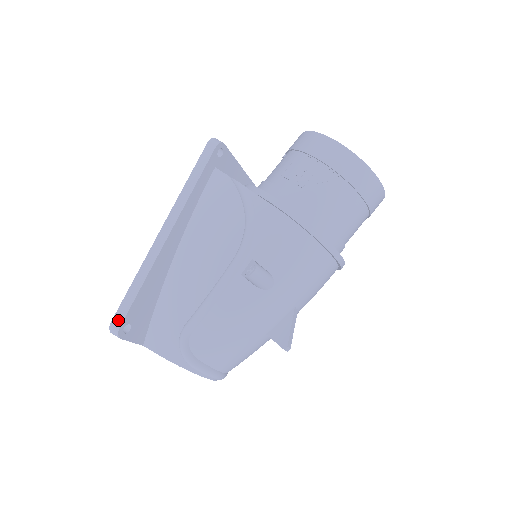
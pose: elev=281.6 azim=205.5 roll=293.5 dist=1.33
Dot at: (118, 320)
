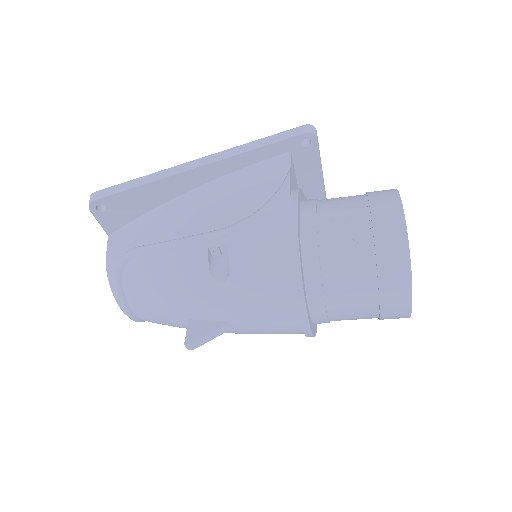
Dot at: (100, 194)
